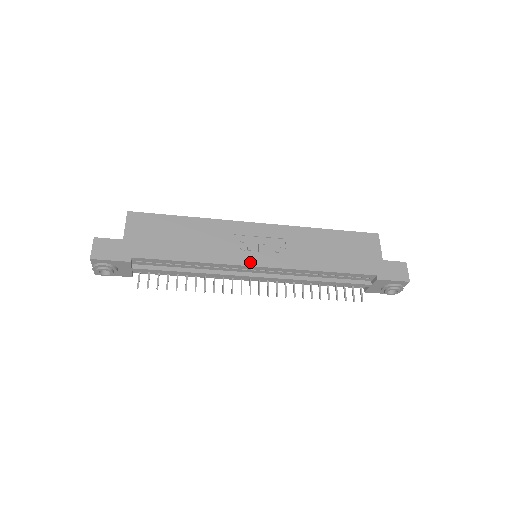
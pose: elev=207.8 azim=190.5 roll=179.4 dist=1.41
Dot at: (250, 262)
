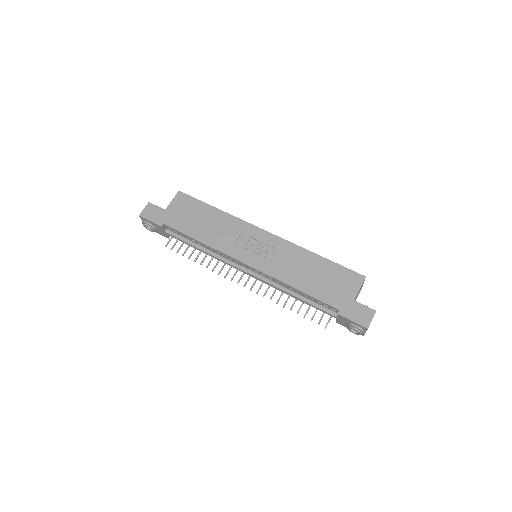
Dot at: (241, 258)
